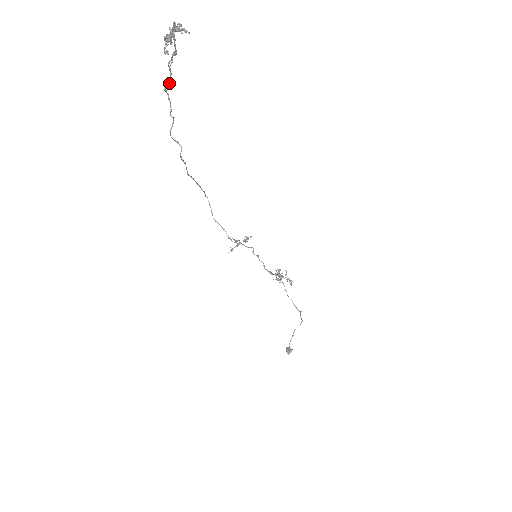
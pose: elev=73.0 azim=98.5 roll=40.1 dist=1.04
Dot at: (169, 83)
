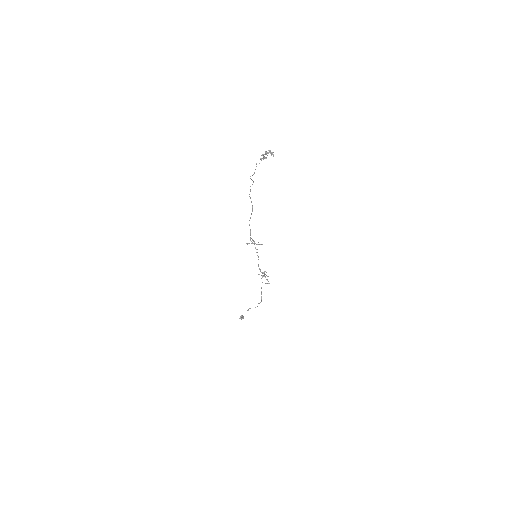
Dot at: (259, 163)
